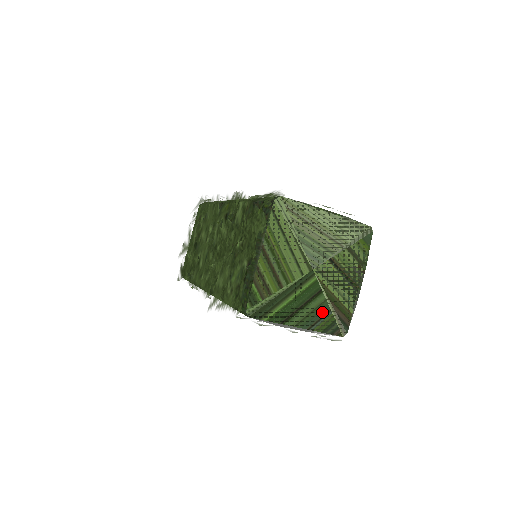
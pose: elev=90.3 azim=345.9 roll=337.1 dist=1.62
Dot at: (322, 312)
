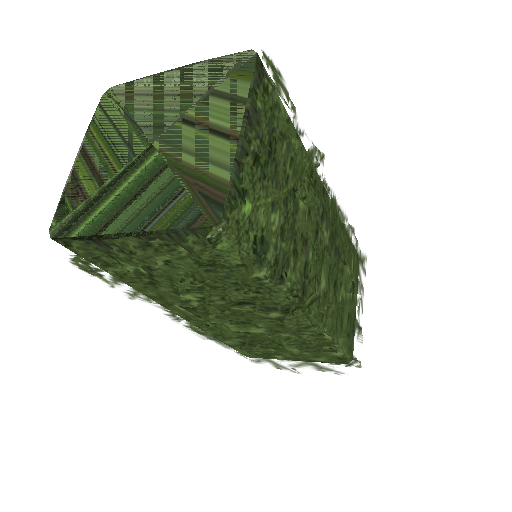
Dot at: (168, 197)
